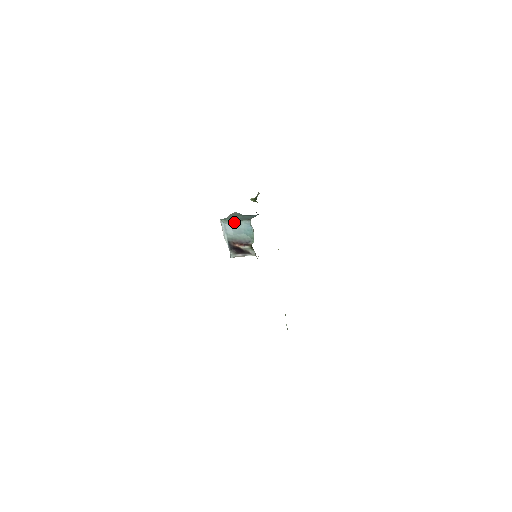
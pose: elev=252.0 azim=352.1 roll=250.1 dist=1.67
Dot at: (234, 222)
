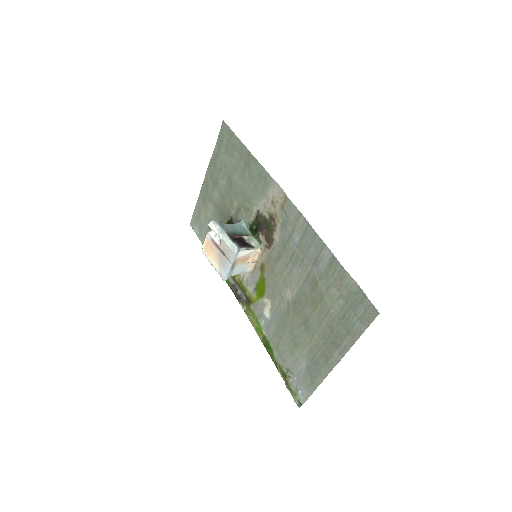
Dot at: (224, 224)
